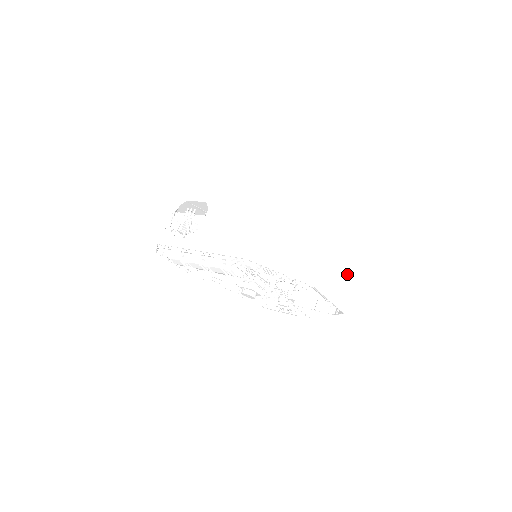
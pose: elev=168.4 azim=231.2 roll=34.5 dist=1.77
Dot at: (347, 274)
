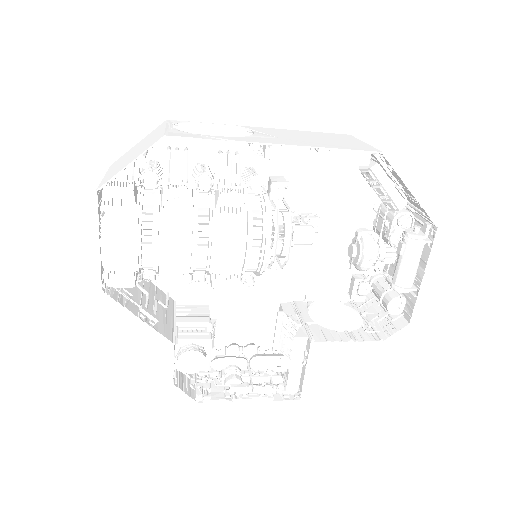
Dot at: occluded
